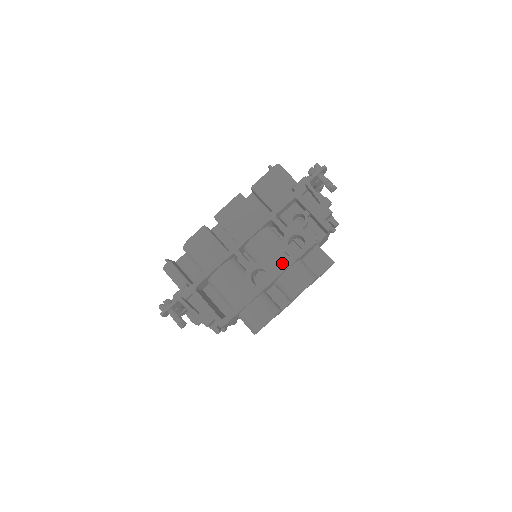
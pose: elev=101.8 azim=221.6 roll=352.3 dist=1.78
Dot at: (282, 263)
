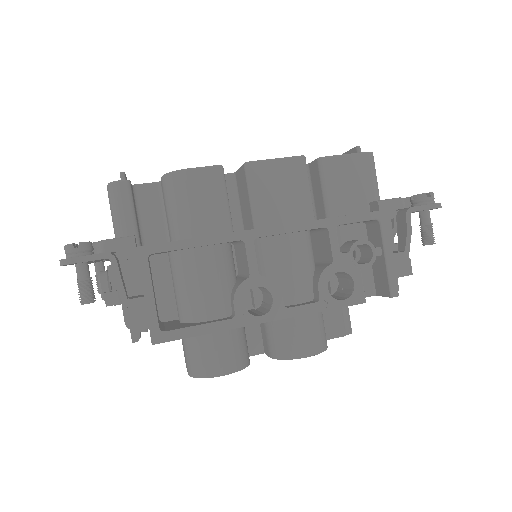
Dot at: (301, 300)
